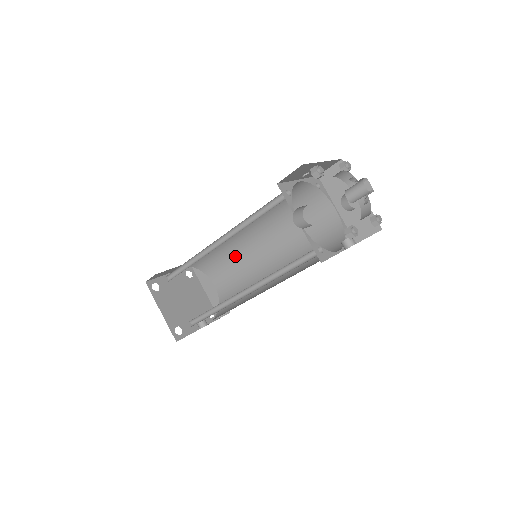
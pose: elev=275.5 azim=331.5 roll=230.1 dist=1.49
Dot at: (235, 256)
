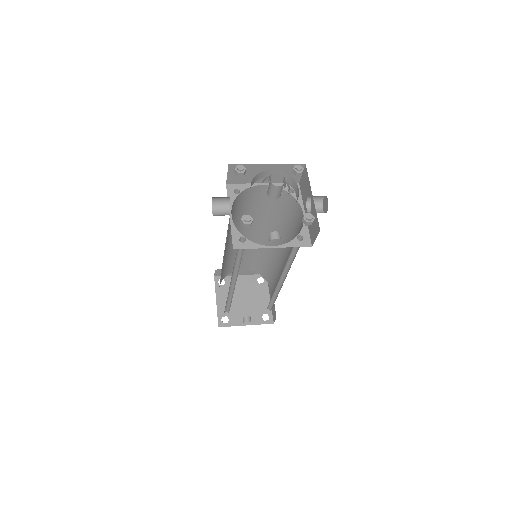
Dot at: (274, 263)
